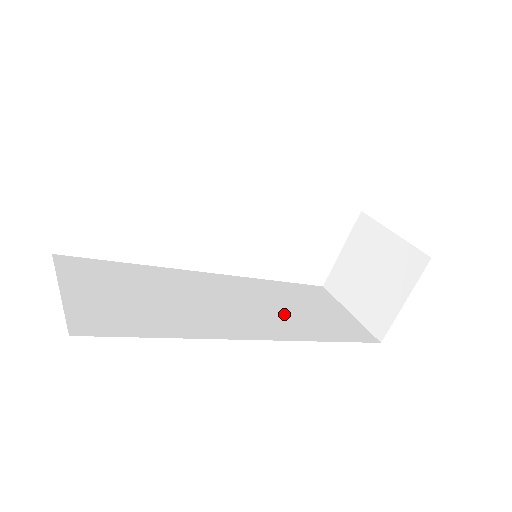
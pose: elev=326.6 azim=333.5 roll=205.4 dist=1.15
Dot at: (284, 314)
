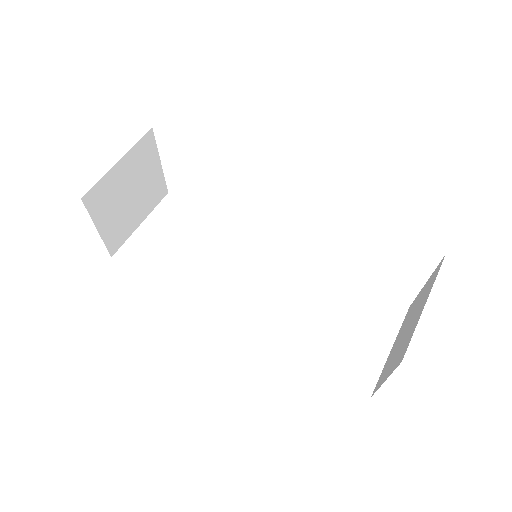
Dot at: (292, 312)
